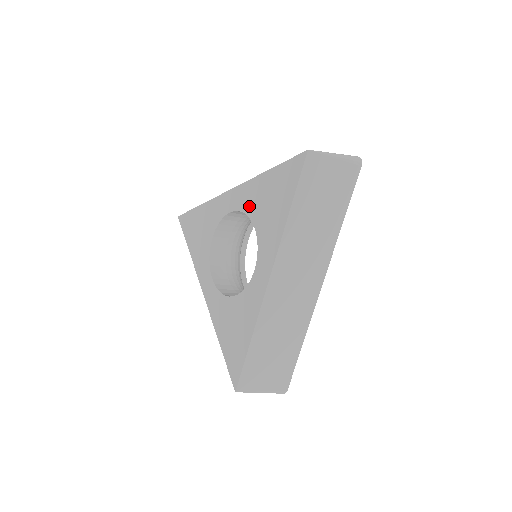
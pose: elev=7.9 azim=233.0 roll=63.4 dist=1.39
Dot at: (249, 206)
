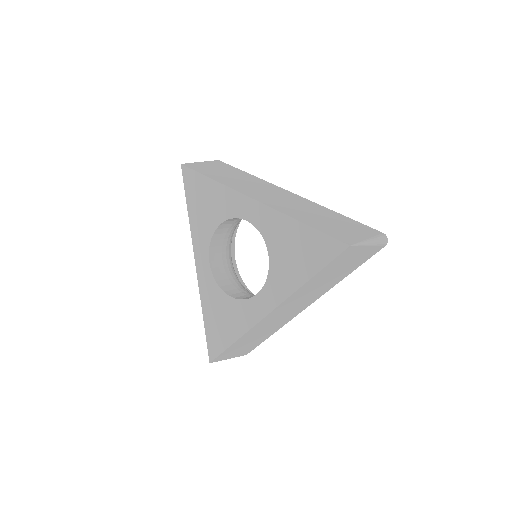
Dot at: (270, 236)
